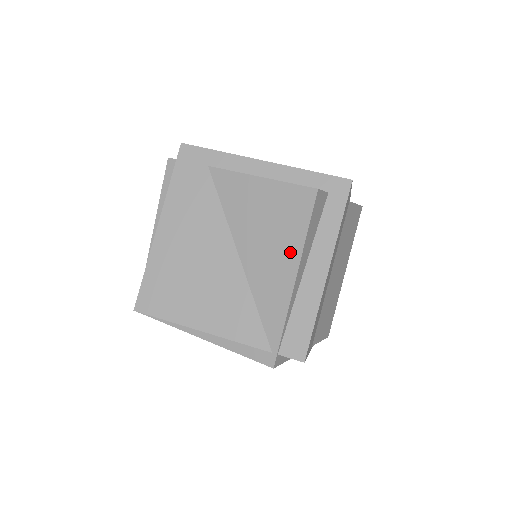
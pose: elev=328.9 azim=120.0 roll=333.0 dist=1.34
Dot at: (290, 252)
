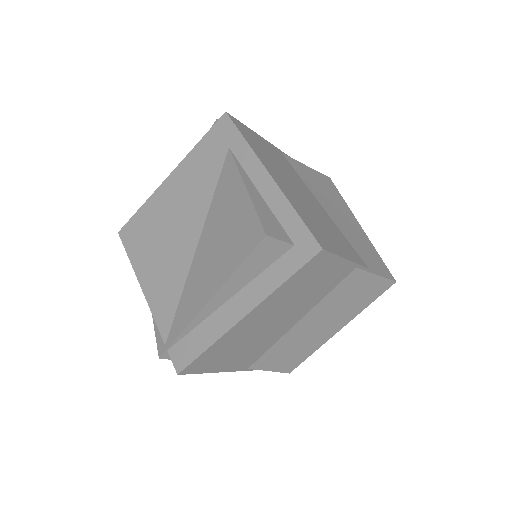
Dot at: (219, 275)
